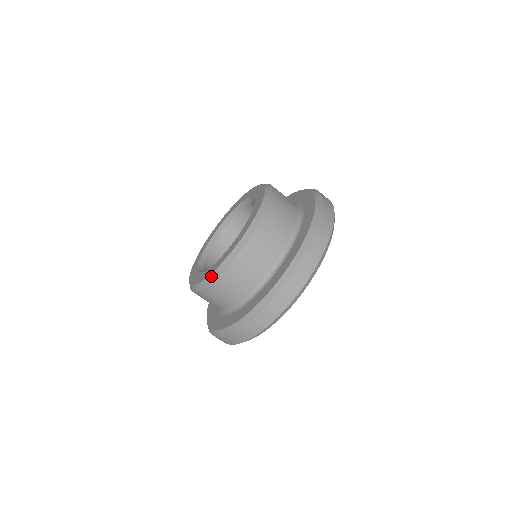
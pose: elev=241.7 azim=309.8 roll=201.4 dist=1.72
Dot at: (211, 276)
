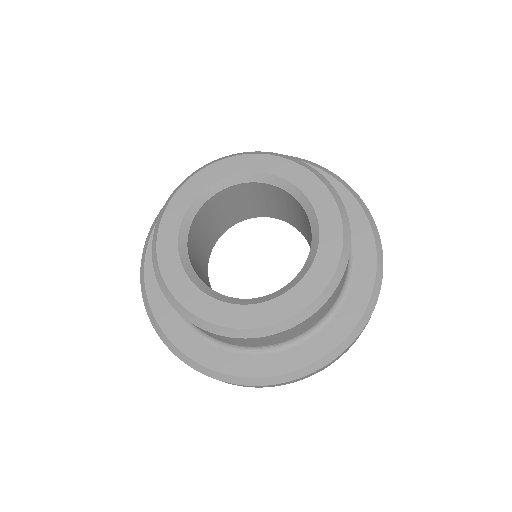
Dot at: (175, 301)
